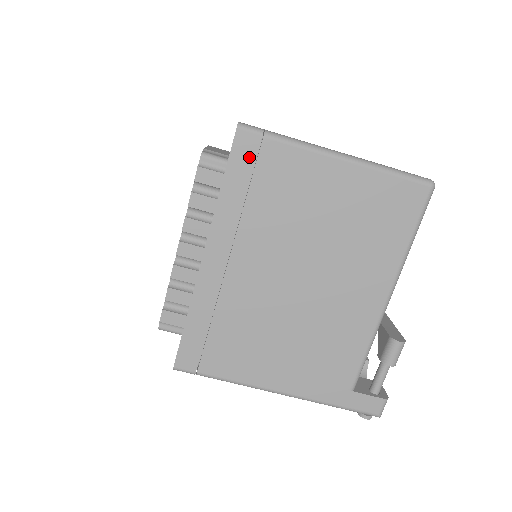
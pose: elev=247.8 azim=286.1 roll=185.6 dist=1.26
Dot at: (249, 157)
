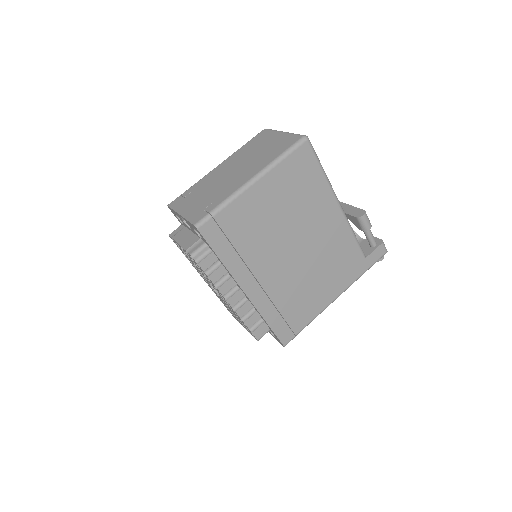
Dot at: (217, 233)
